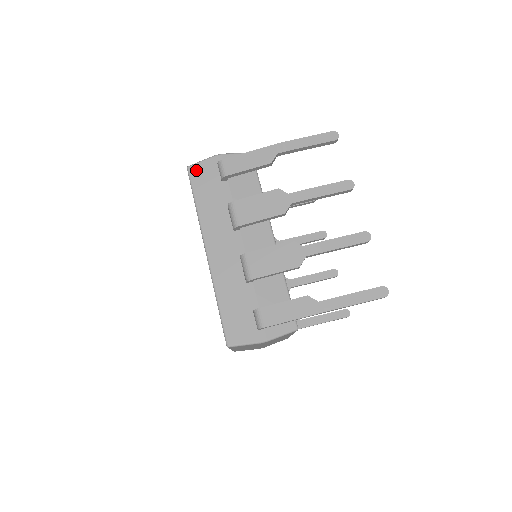
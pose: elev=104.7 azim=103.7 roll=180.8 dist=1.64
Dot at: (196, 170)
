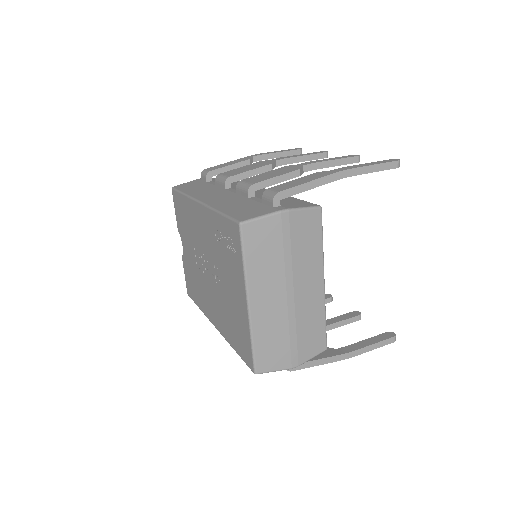
Dot at: (181, 186)
